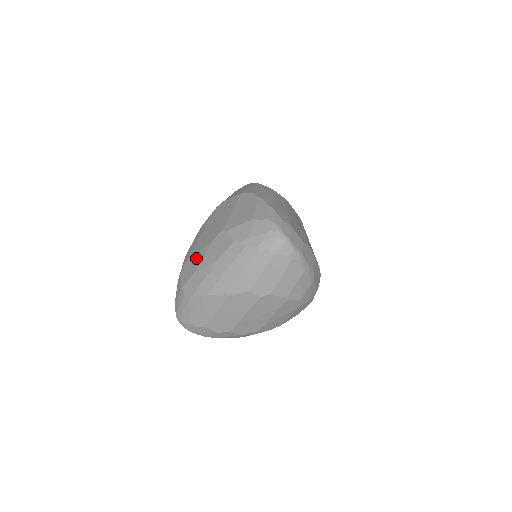
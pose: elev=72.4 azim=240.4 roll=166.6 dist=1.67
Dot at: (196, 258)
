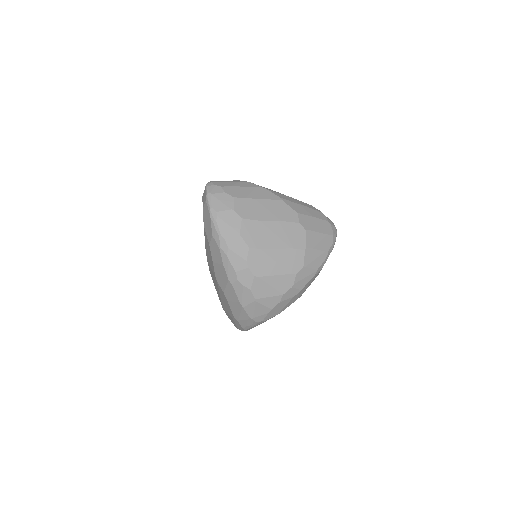
Dot at: occluded
